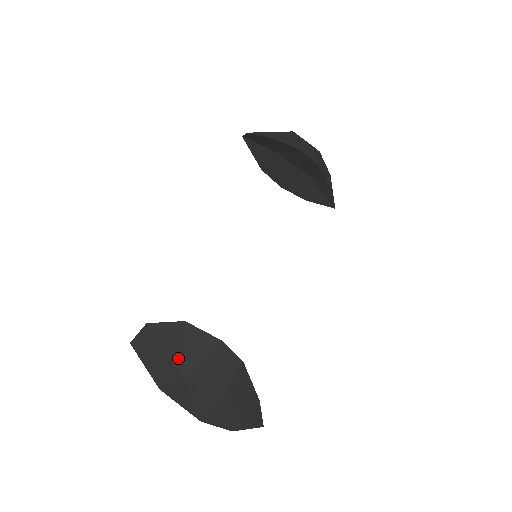
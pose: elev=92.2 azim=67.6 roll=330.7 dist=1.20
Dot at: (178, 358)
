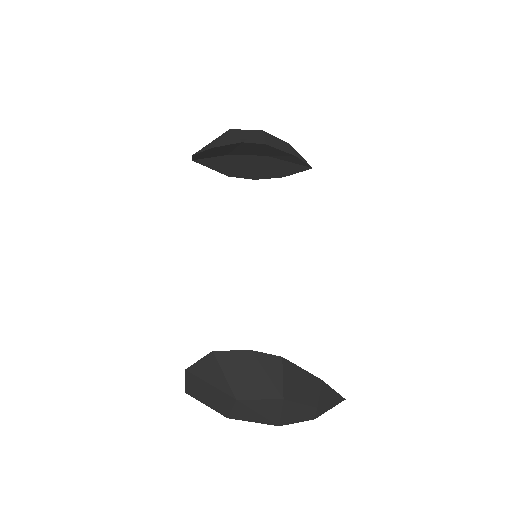
Dot at: (224, 385)
